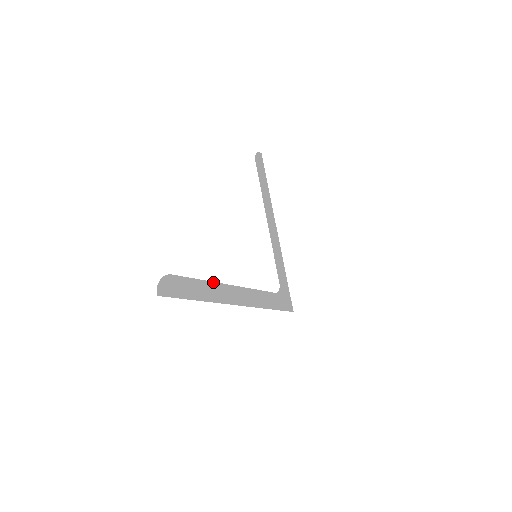
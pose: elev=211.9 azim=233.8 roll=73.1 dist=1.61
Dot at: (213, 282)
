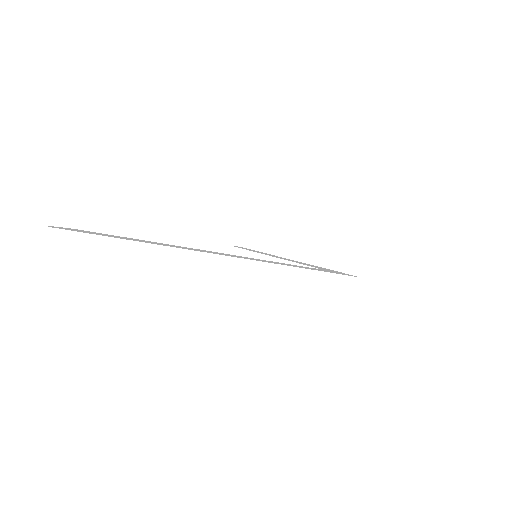
Dot at: occluded
